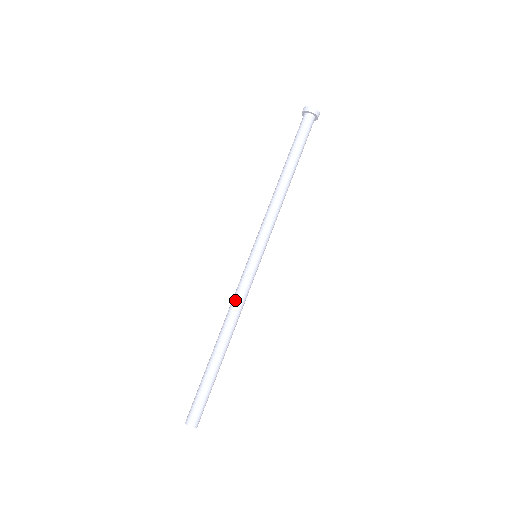
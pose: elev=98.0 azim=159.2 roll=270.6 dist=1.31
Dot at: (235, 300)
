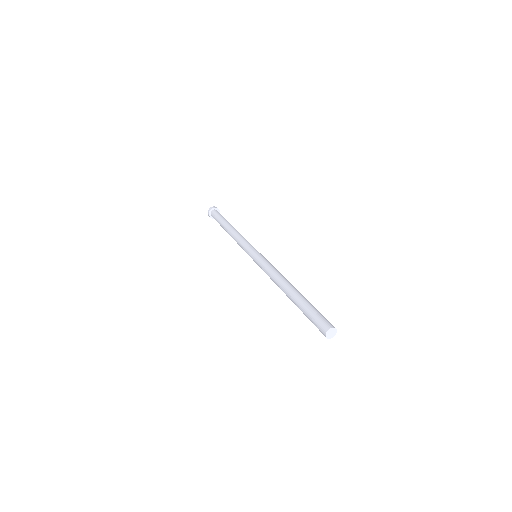
Dot at: (268, 273)
